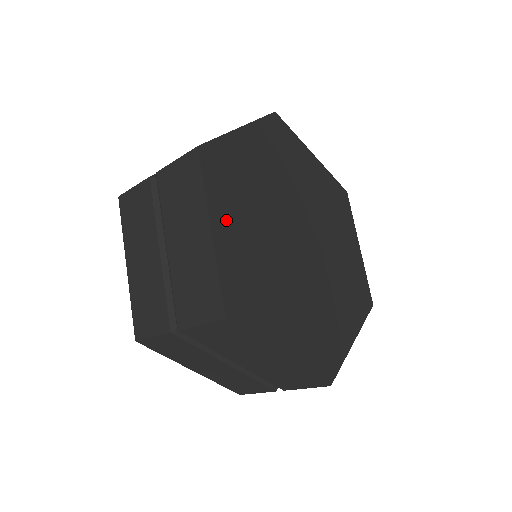
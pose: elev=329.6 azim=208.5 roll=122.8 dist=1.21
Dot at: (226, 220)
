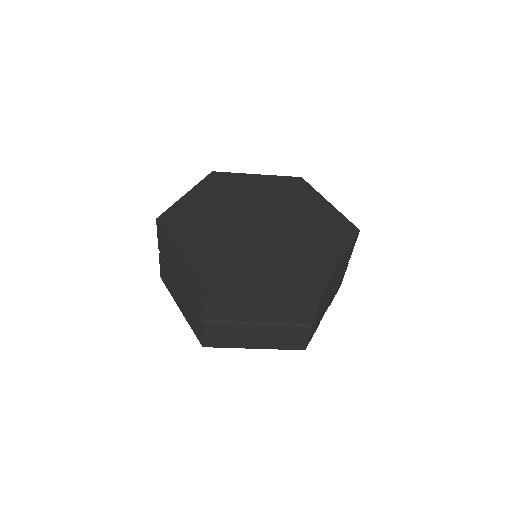
Dot at: (189, 243)
